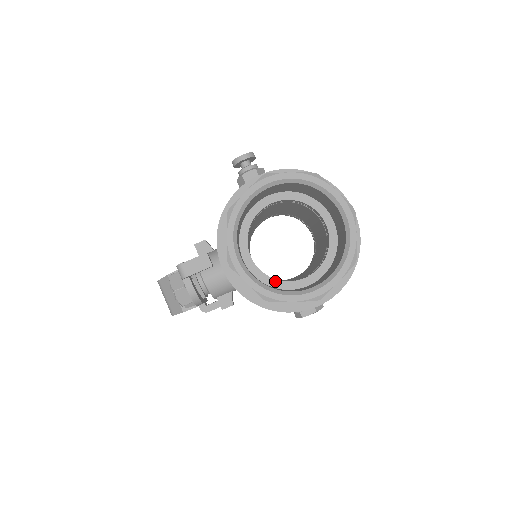
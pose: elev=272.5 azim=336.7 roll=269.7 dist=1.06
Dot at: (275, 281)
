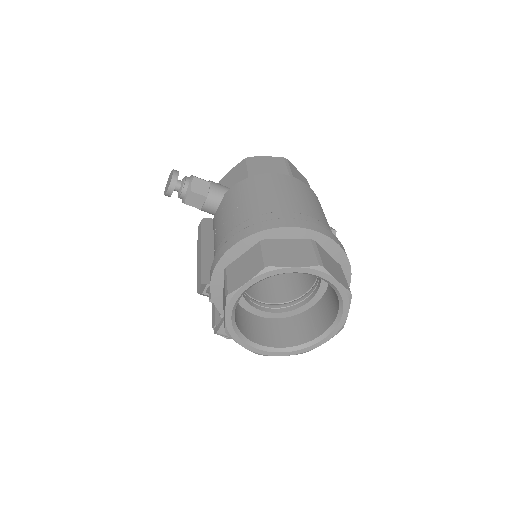
Dot at: (295, 311)
